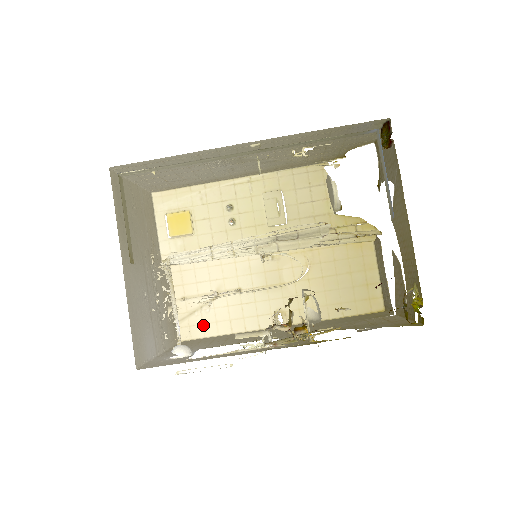
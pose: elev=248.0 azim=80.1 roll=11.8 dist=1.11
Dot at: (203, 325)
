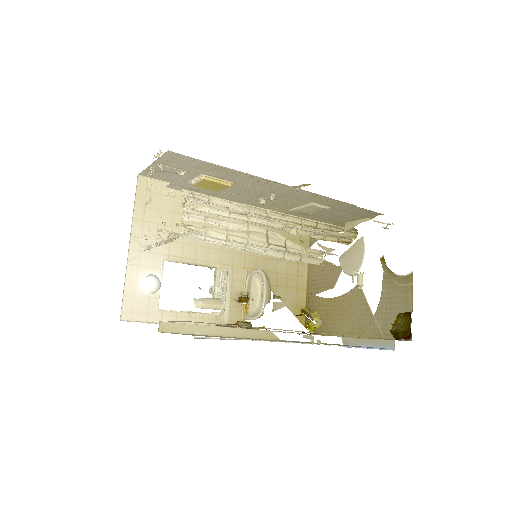
Dot at: (168, 178)
